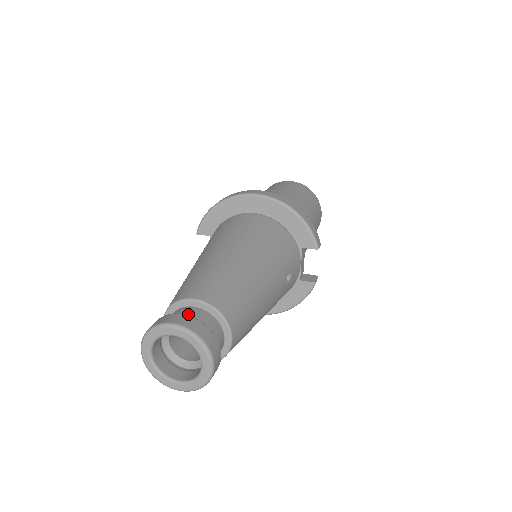
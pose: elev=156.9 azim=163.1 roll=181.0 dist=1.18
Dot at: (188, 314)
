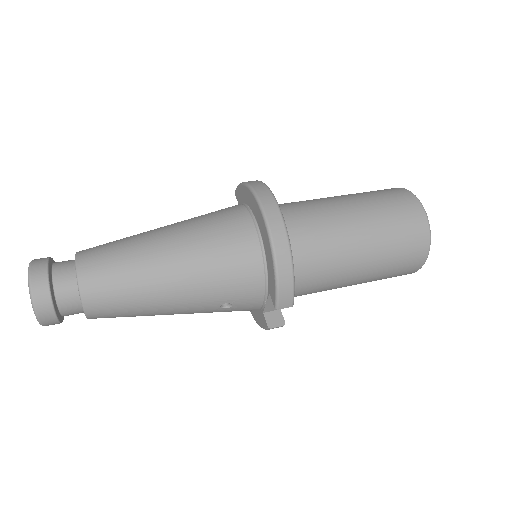
Dot at: (61, 273)
